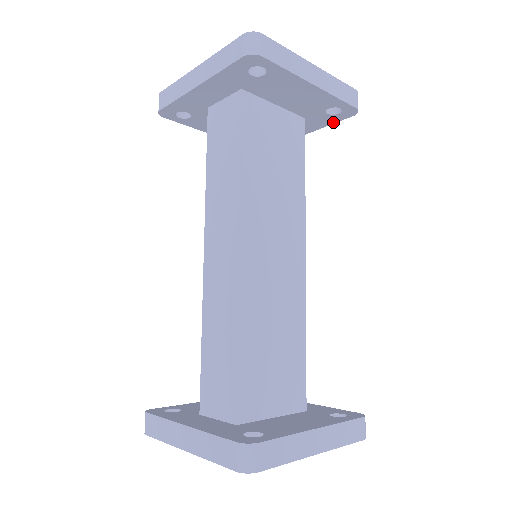
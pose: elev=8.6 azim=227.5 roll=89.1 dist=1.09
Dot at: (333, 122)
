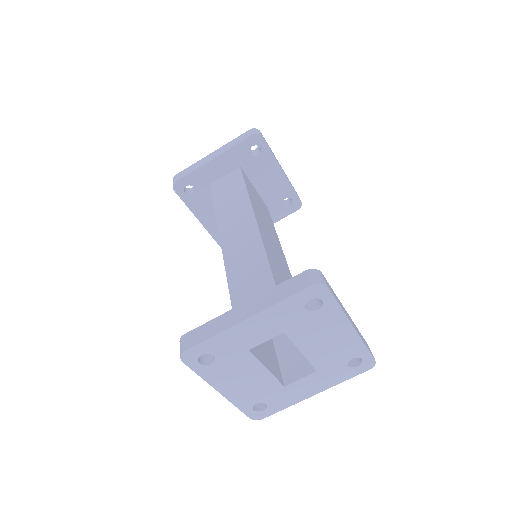
Dot at: (284, 216)
